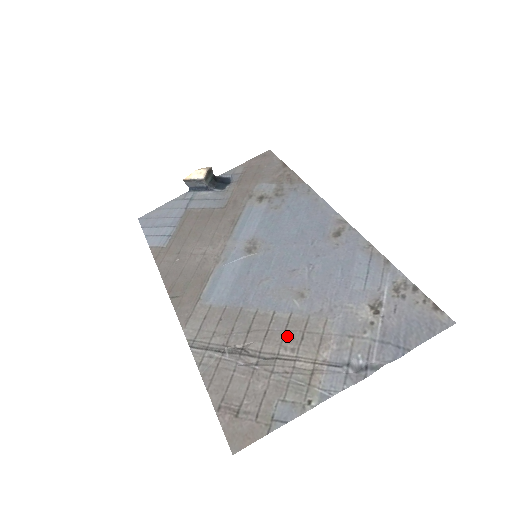
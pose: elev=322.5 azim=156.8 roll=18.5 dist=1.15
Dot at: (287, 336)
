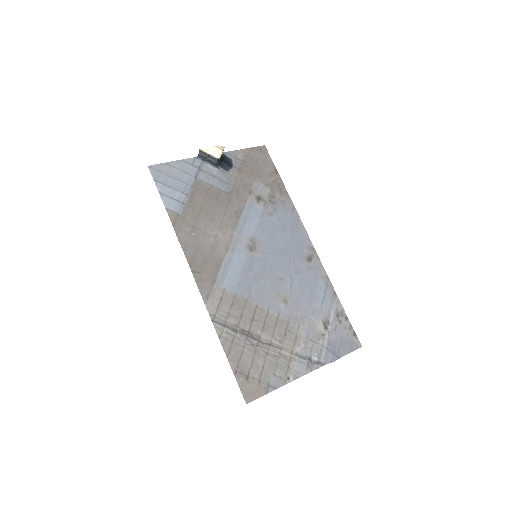
Dot at: (277, 330)
